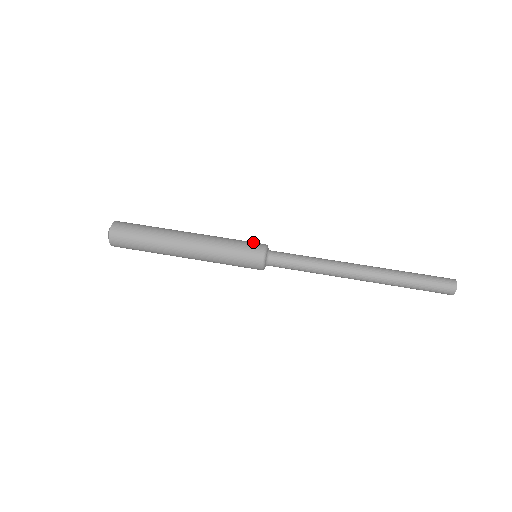
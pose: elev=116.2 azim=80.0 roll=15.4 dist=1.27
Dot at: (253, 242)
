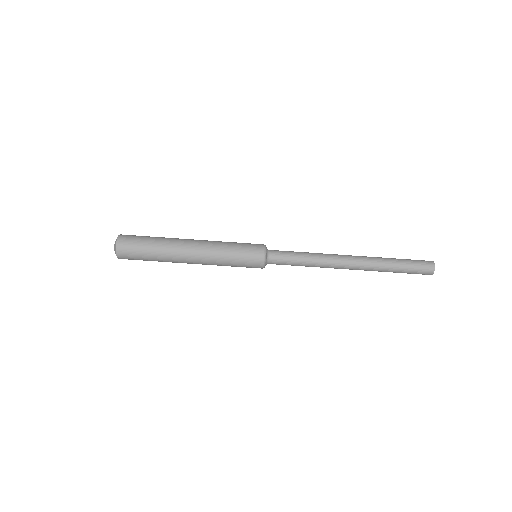
Dot at: (252, 245)
